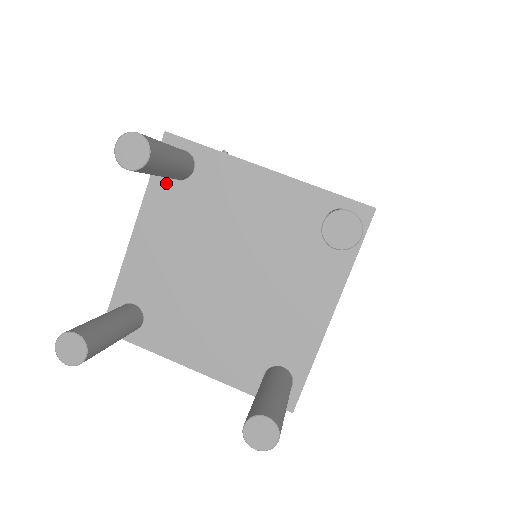
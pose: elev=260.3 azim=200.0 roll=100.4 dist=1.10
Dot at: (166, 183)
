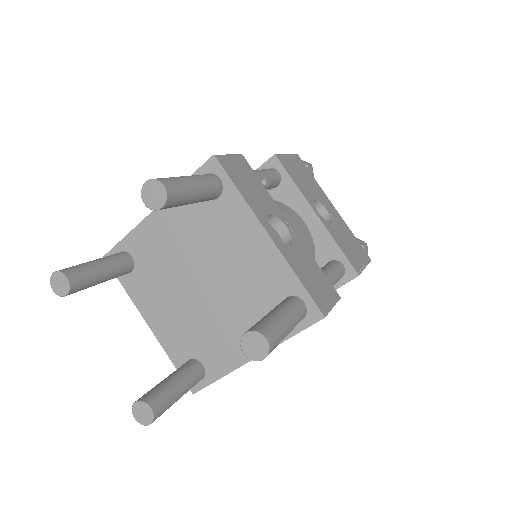
Dot at: occluded
